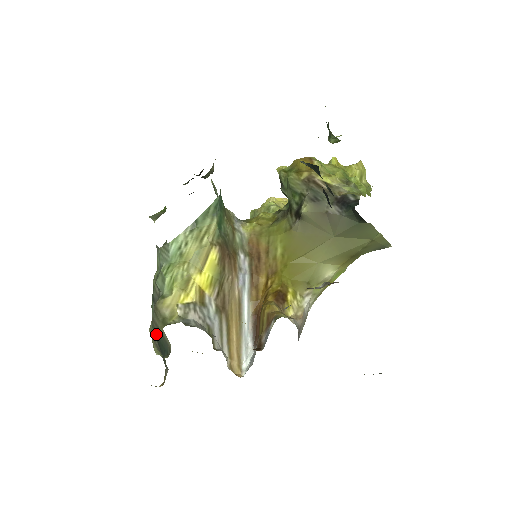
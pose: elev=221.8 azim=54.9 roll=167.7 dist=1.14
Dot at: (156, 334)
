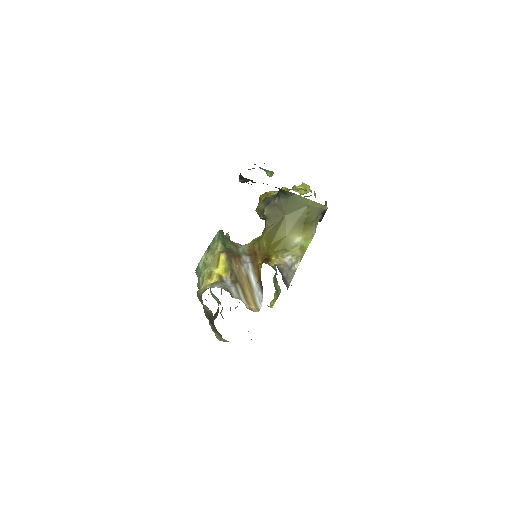
Dot at: (208, 317)
